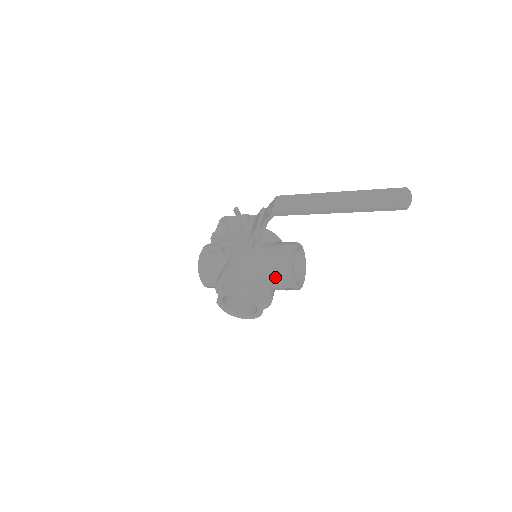
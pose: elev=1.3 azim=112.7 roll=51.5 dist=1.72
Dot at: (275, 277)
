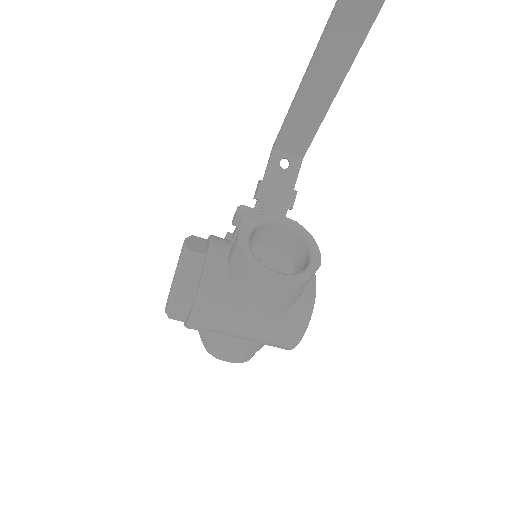
Dot at: occluded
